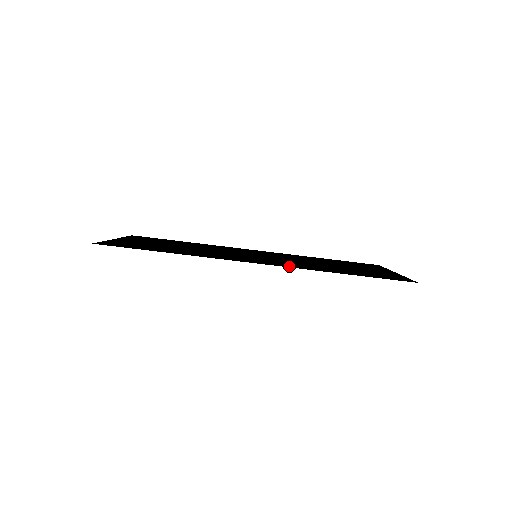
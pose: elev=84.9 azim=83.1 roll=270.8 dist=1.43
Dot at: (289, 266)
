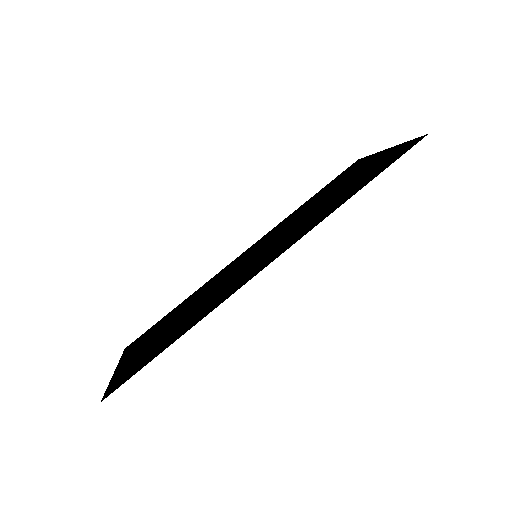
Dot at: (302, 234)
